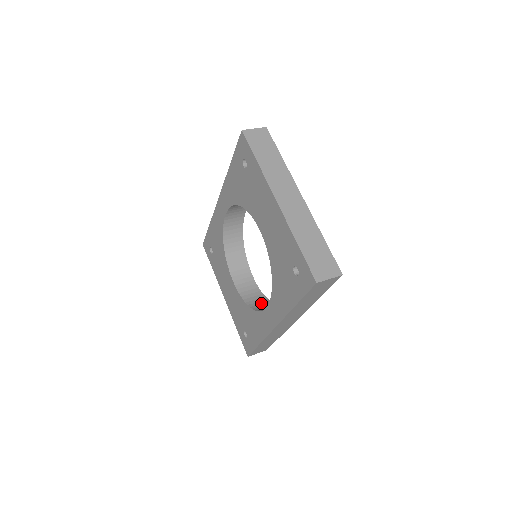
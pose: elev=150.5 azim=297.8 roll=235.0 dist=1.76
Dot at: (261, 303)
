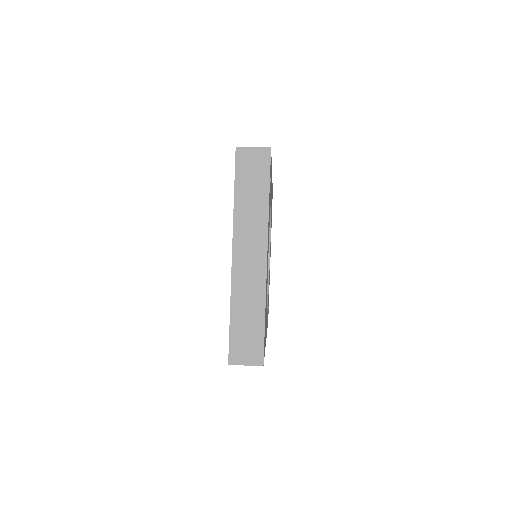
Dot at: occluded
